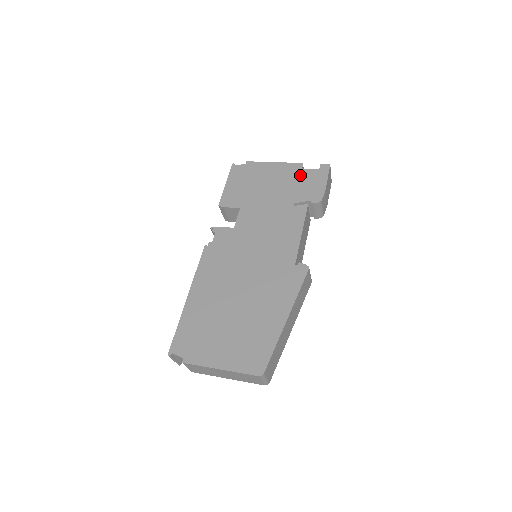
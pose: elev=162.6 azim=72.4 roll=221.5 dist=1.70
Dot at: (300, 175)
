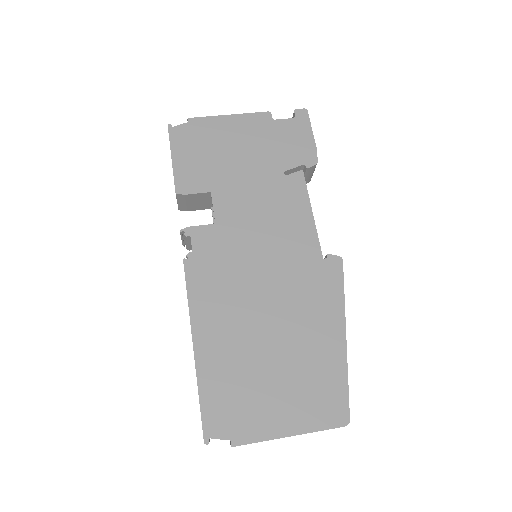
Dot at: (274, 129)
